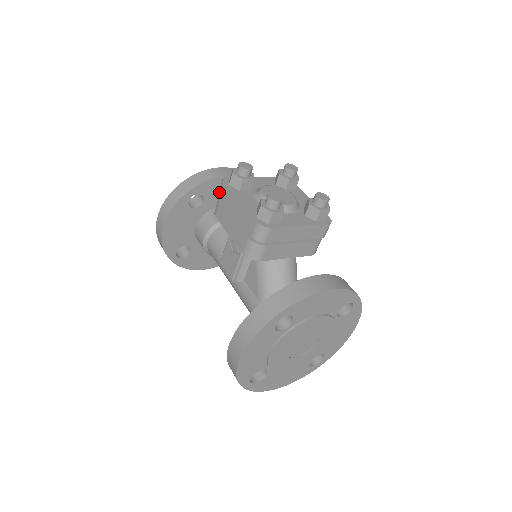
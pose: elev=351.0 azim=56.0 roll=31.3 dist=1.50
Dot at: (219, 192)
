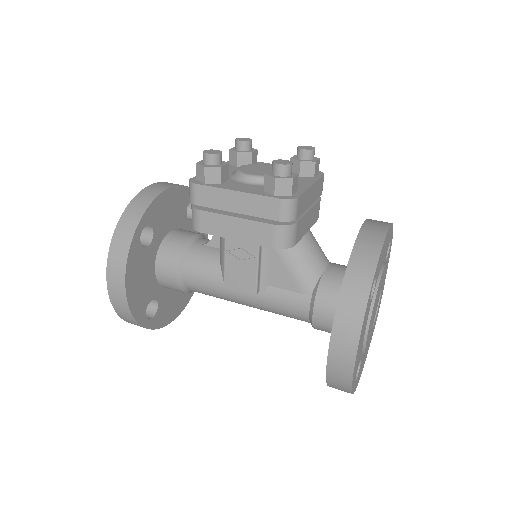
Dot at: (193, 200)
